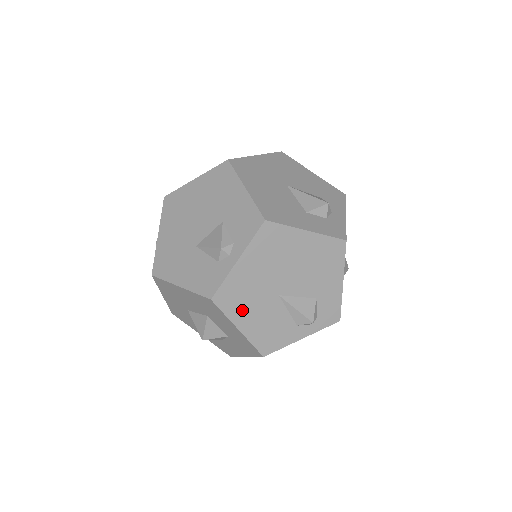
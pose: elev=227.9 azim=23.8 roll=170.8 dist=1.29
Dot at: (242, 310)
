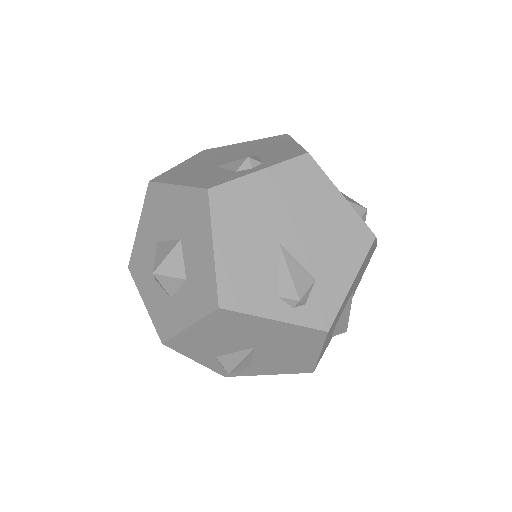
Dot at: (231, 228)
